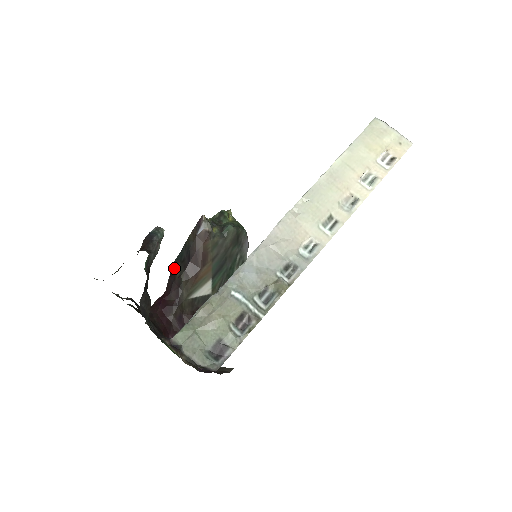
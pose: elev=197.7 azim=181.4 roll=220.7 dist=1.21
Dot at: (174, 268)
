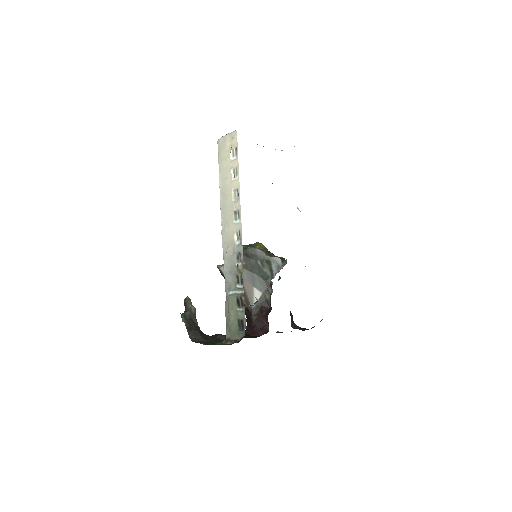
Dot at: occluded
